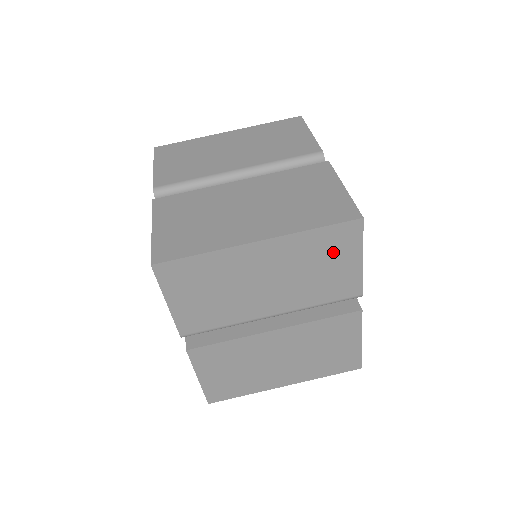
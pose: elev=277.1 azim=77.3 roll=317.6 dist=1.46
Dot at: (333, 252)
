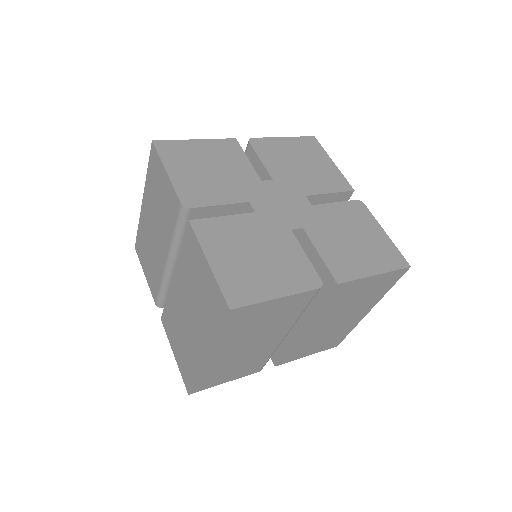
Dot at: (252, 318)
